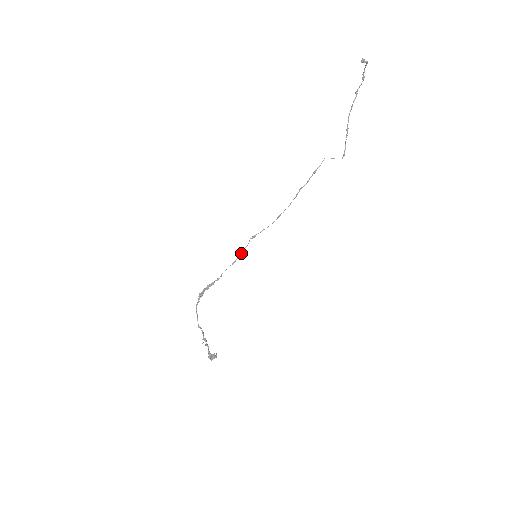
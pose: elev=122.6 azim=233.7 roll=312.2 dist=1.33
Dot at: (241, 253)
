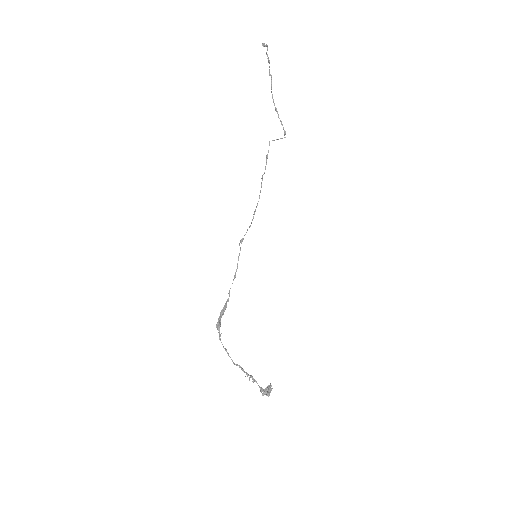
Dot at: occluded
